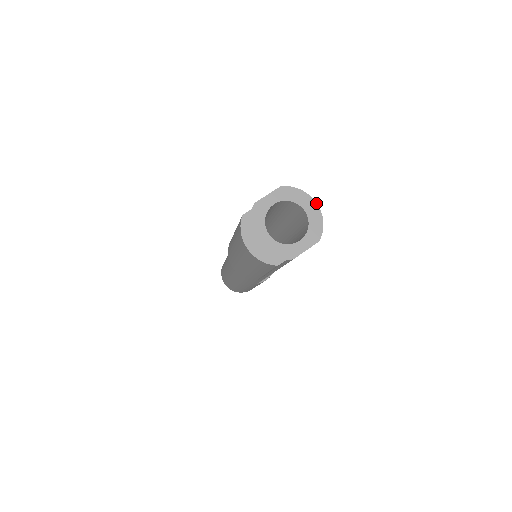
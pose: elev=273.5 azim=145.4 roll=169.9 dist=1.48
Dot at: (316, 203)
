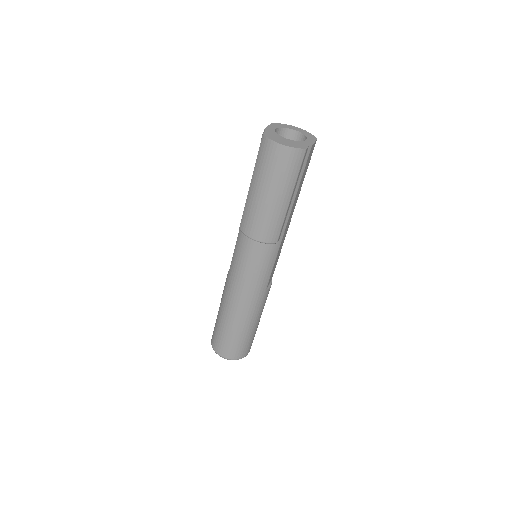
Dot at: occluded
